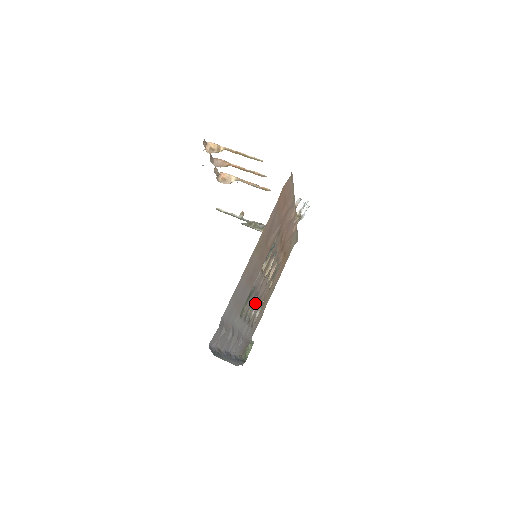
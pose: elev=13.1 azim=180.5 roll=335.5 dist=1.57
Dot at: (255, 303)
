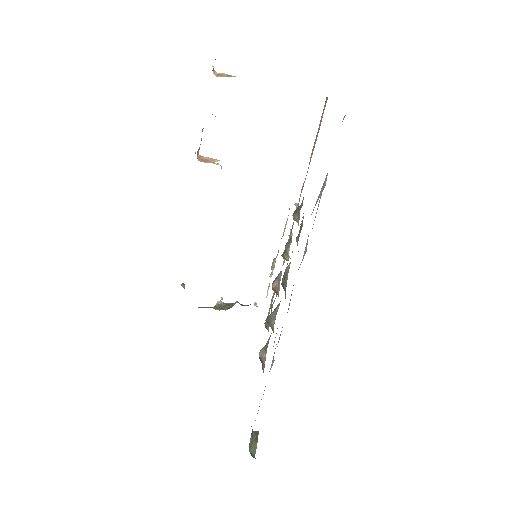
Dot at: occluded
